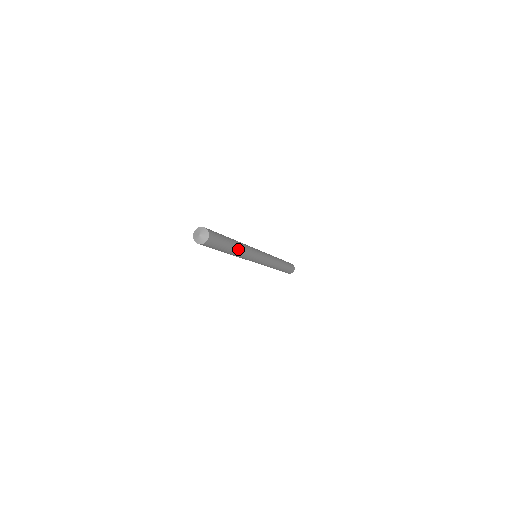
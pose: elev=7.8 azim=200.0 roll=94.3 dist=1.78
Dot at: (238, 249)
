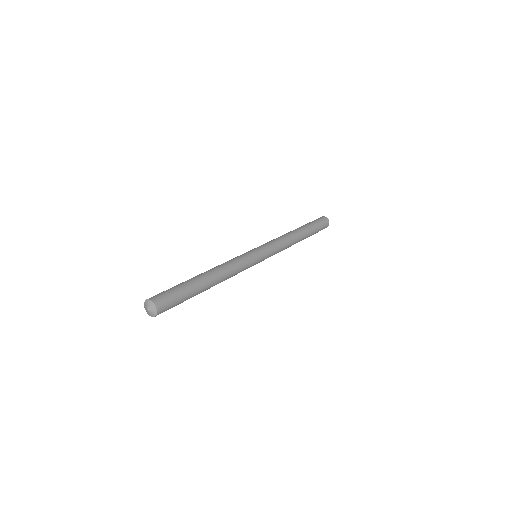
Dot at: (215, 283)
